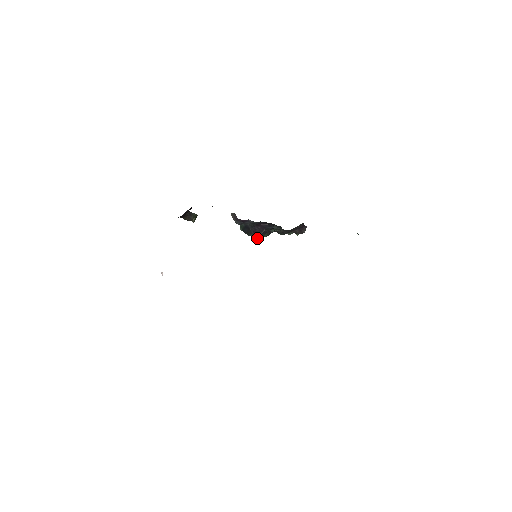
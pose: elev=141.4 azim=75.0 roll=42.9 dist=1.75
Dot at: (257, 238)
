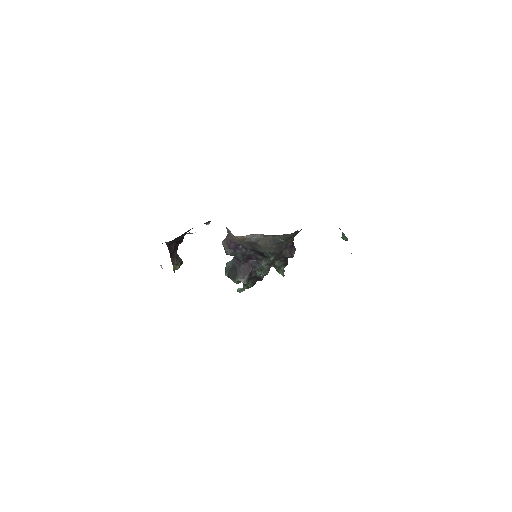
Dot at: (243, 281)
